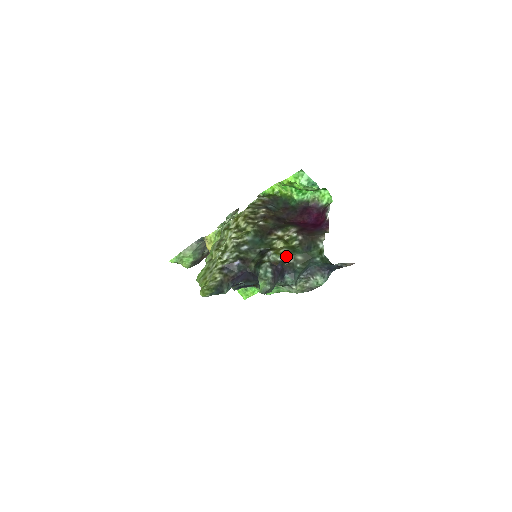
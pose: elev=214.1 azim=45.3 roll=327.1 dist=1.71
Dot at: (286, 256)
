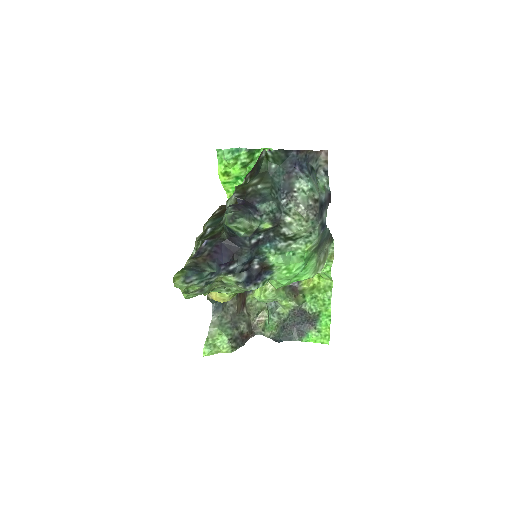
Dot at: (239, 190)
